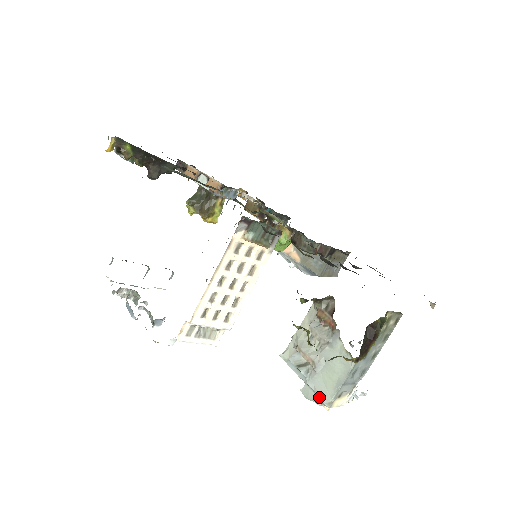
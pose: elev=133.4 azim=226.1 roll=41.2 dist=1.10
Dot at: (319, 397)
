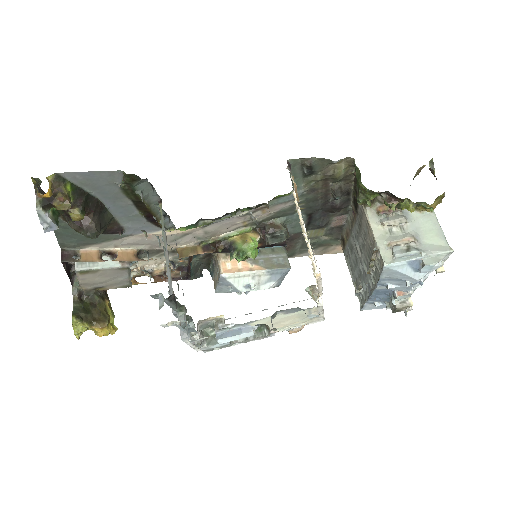
Dot at: (441, 252)
